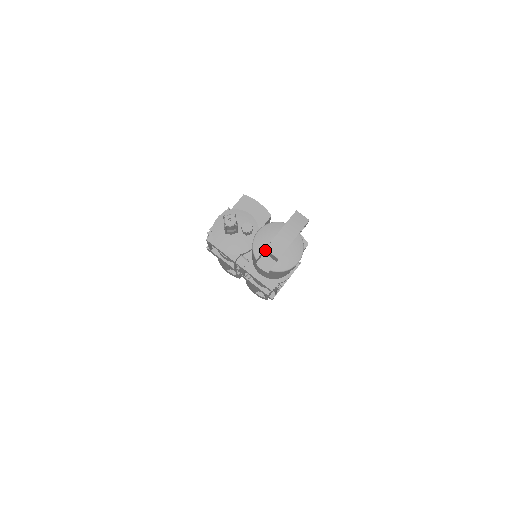
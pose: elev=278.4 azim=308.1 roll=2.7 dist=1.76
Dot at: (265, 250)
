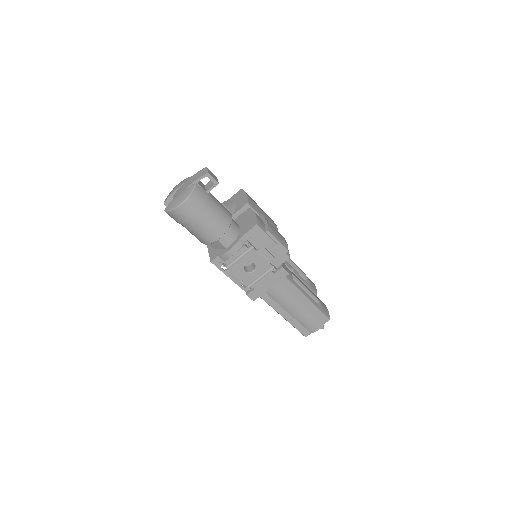
Dot at: occluded
